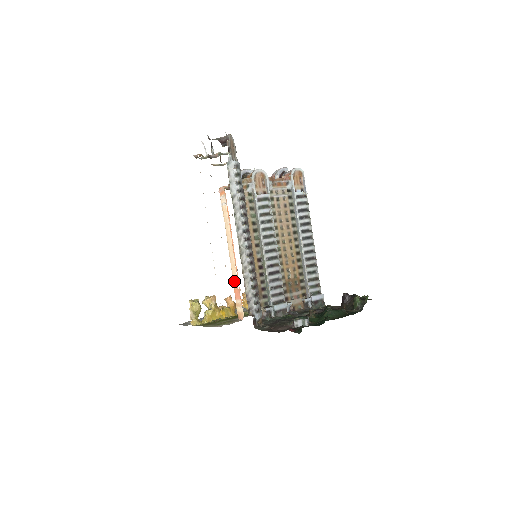
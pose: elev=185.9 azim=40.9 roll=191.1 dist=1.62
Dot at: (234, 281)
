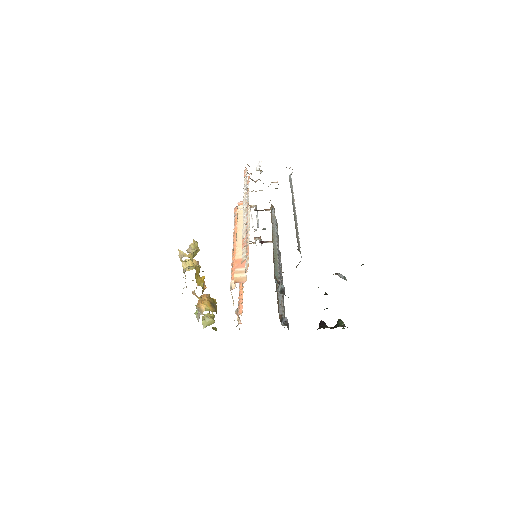
Dot at: (239, 255)
